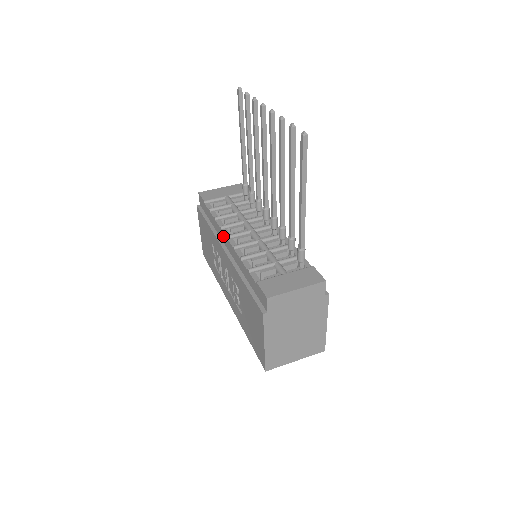
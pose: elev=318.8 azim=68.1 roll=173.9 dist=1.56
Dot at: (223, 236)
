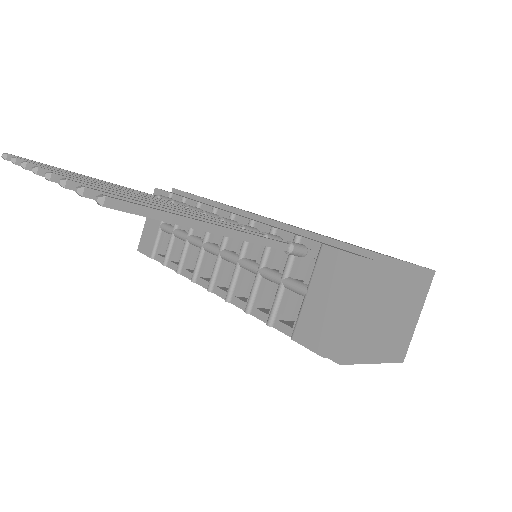
Dot at: occluded
